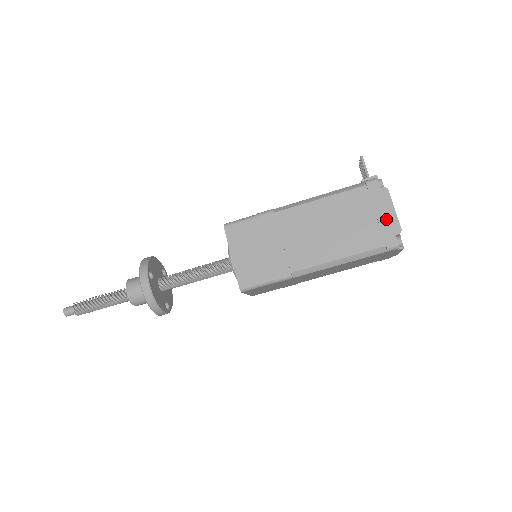
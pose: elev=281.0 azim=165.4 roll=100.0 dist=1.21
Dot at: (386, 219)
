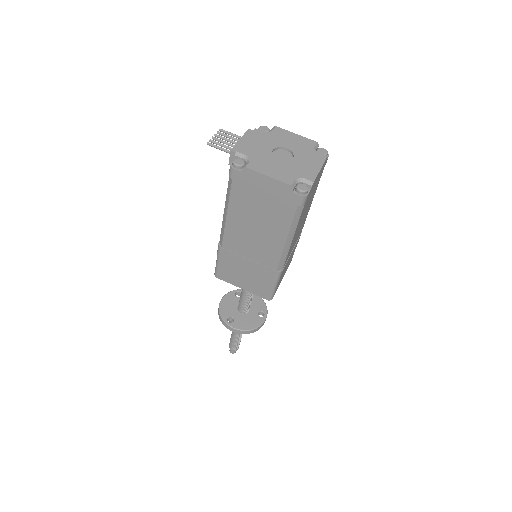
Dot at: (273, 189)
